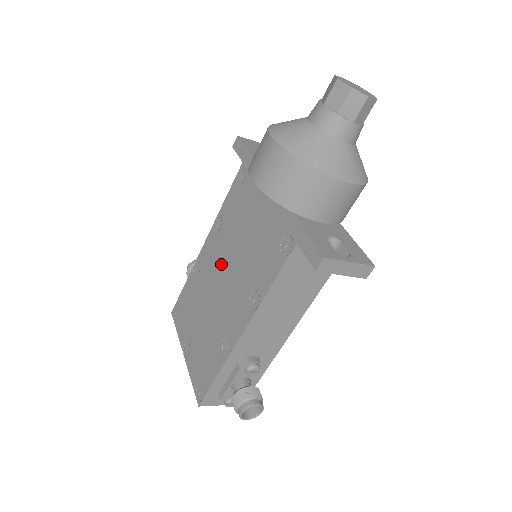
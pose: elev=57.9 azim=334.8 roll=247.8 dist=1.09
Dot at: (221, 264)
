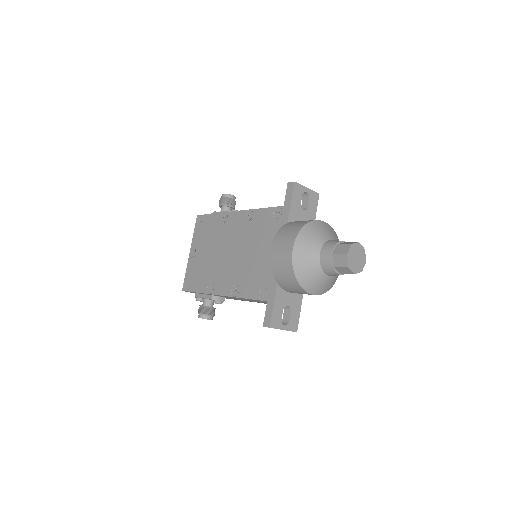
Dot at: (235, 242)
